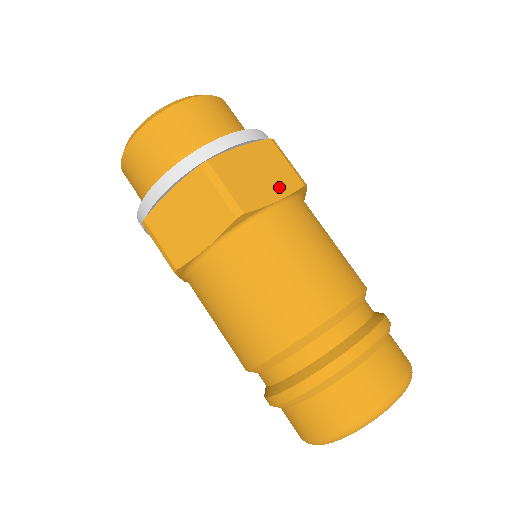
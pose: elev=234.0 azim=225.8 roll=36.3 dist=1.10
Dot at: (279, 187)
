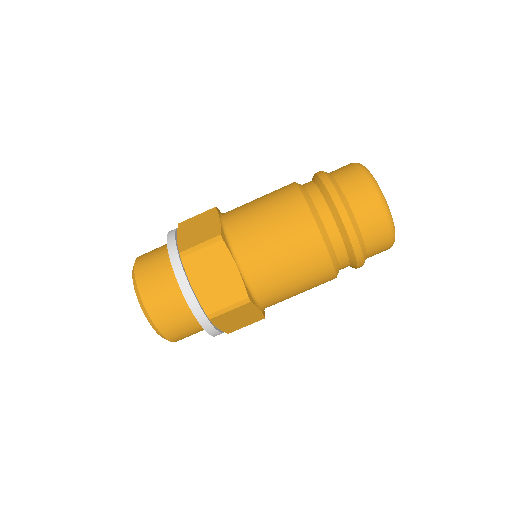
Dot at: (225, 263)
